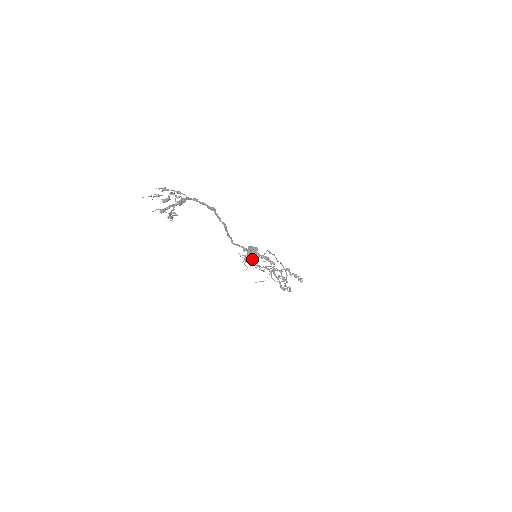
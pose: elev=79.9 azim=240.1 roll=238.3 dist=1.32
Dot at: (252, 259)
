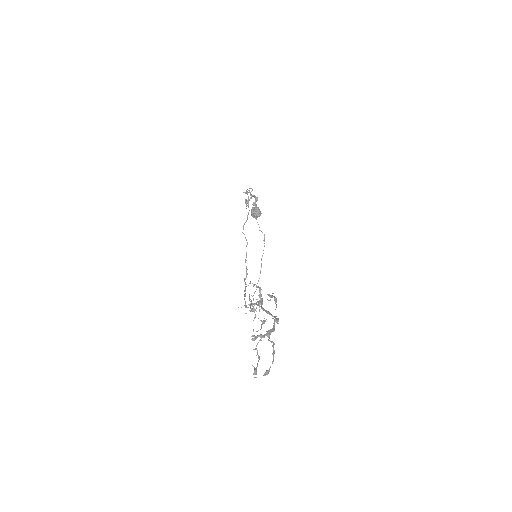
Dot at: occluded
